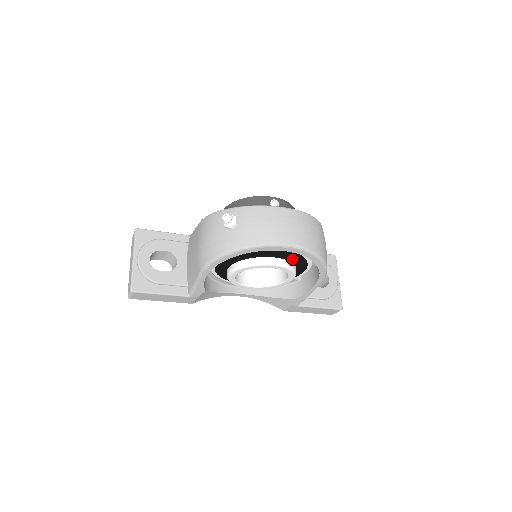
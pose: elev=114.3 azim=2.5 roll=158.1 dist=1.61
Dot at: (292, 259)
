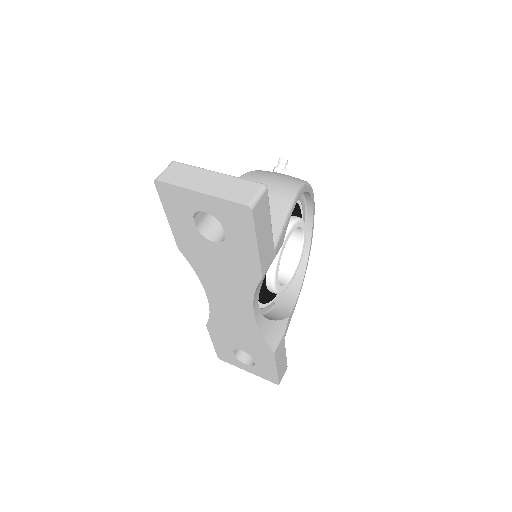
Dot at: occluded
